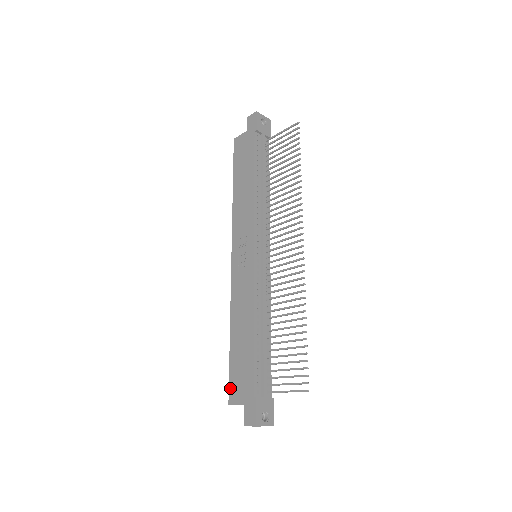
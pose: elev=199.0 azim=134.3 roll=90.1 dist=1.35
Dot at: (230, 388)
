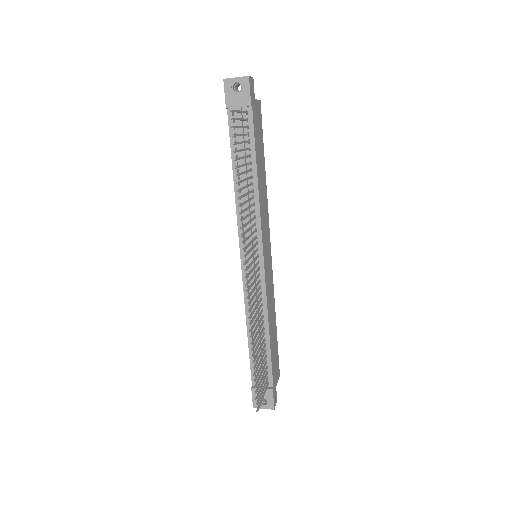
Dot at: occluded
